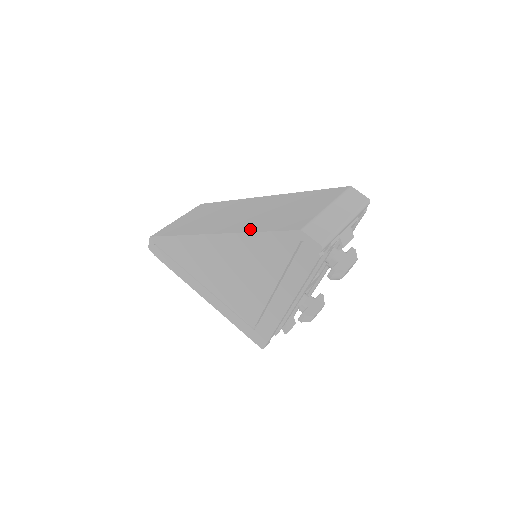
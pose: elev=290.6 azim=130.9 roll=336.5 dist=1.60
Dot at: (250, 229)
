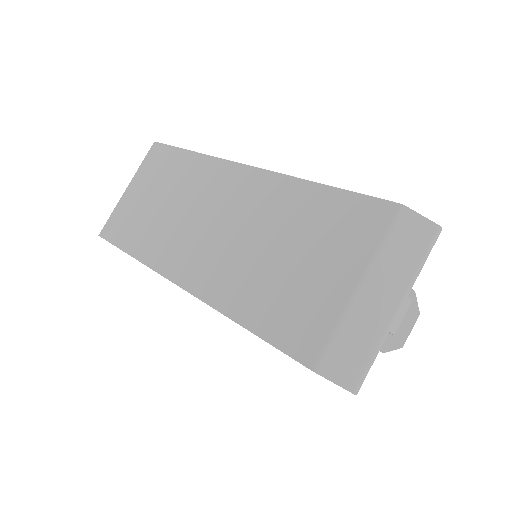
Dot at: (230, 307)
